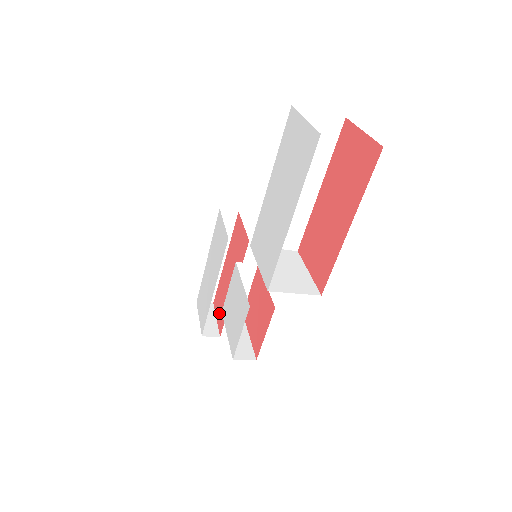
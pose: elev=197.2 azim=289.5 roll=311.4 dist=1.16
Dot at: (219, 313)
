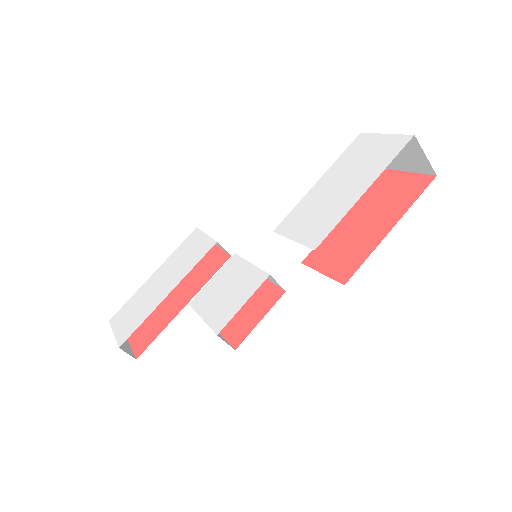
Dot at: (140, 336)
